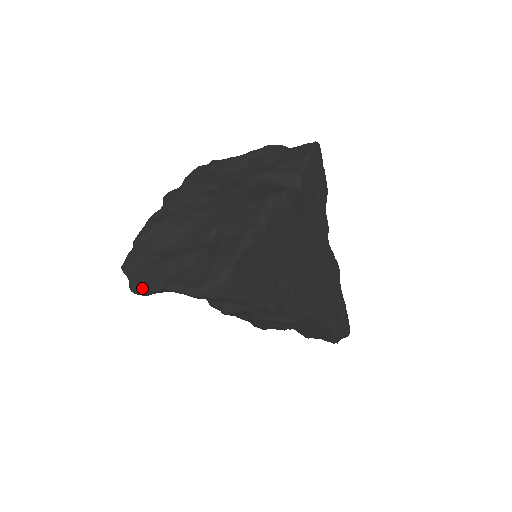
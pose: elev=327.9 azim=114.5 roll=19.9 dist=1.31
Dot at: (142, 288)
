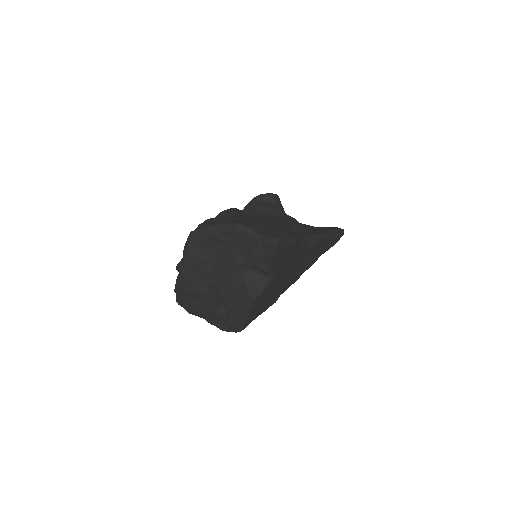
Dot at: (195, 315)
